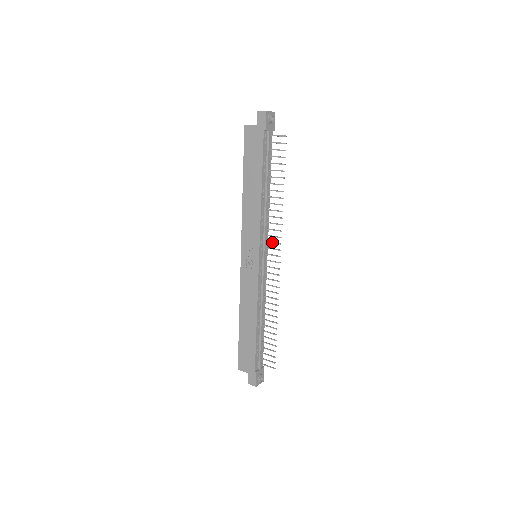
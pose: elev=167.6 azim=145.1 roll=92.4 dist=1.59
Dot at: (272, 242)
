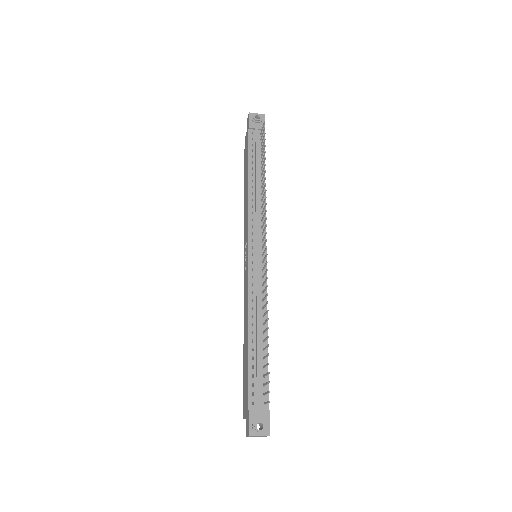
Dot at: (263, 230)
